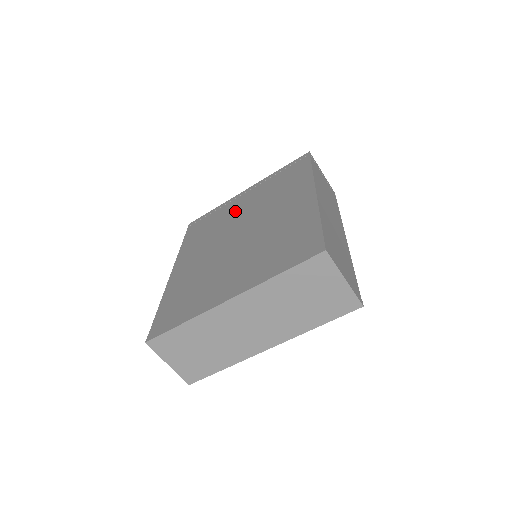
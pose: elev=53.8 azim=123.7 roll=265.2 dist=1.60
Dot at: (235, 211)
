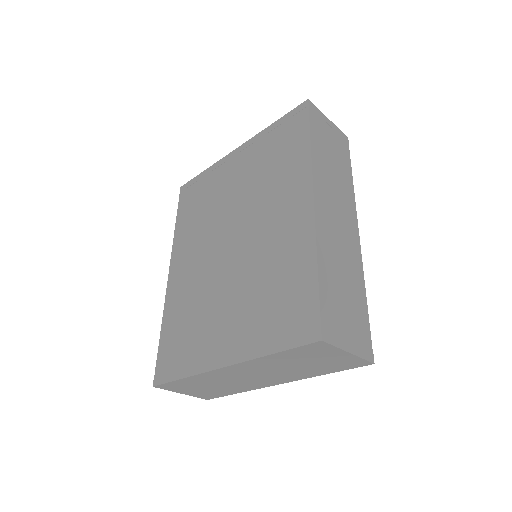
Dot at: (226, 191)
